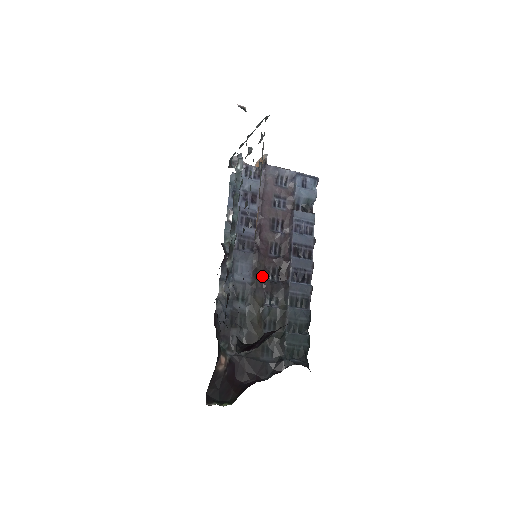
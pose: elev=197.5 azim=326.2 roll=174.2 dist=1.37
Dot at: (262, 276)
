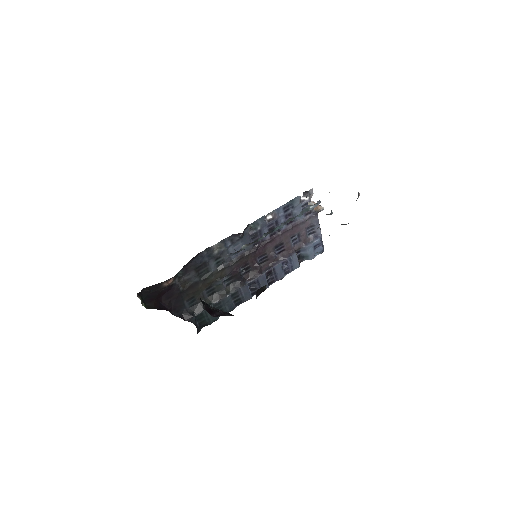
Dot at: (241, 264)
